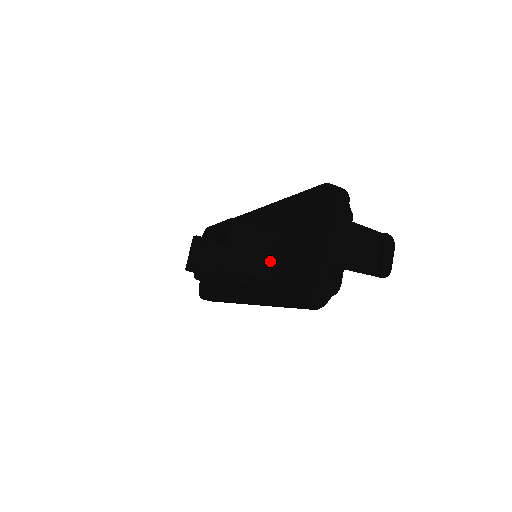
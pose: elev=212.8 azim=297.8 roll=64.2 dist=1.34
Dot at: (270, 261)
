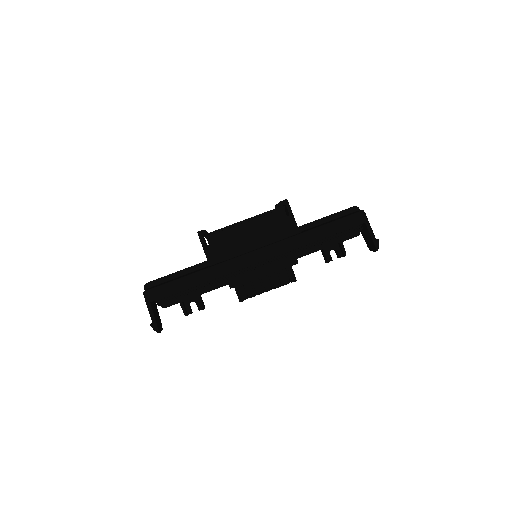
Dot at: occluded
